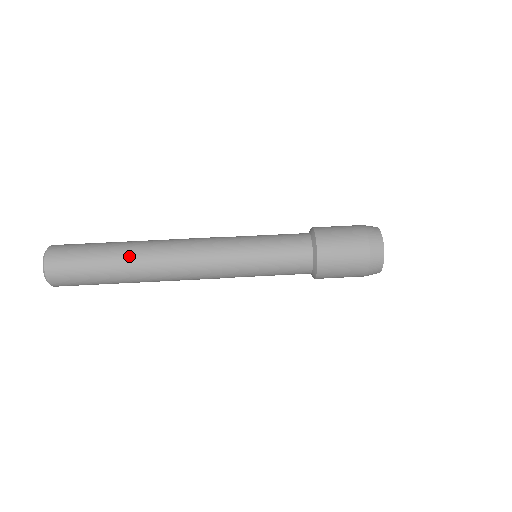
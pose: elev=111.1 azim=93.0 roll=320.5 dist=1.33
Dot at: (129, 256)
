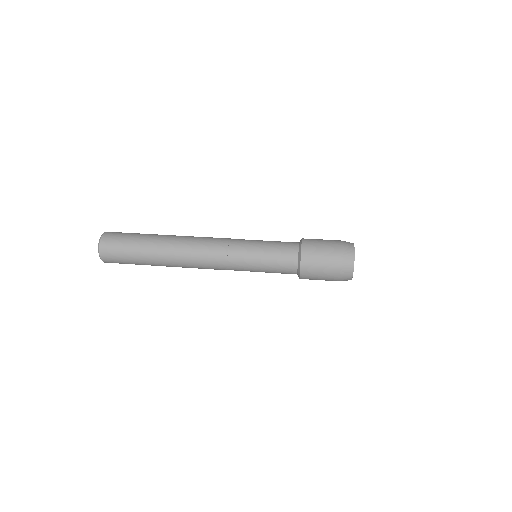
Dot at: occluded
